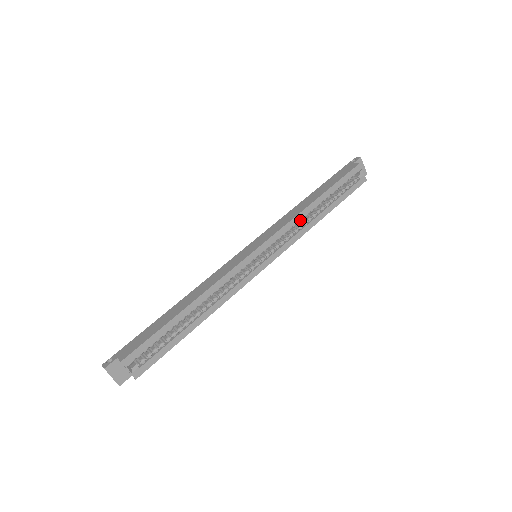
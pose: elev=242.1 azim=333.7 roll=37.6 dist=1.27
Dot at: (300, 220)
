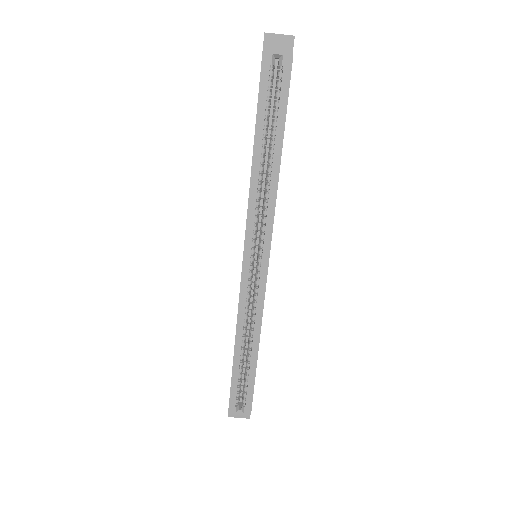
Dot at: (261, 188)
